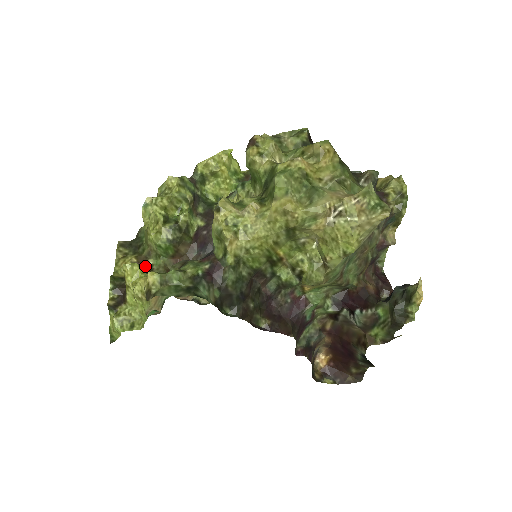
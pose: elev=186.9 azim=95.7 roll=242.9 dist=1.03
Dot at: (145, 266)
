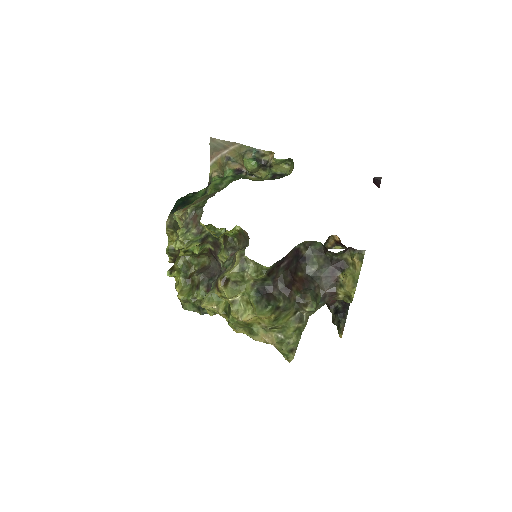
Dot at: occluded
